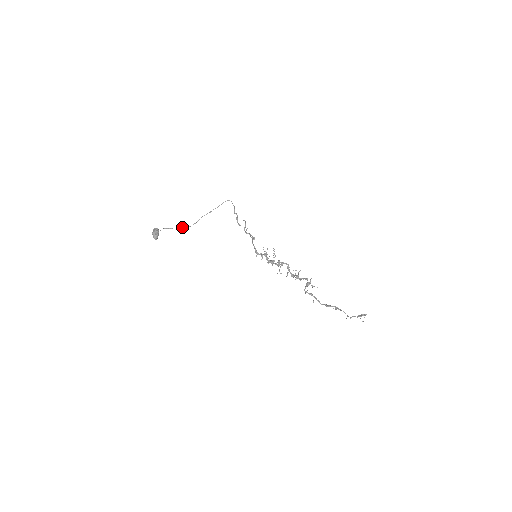
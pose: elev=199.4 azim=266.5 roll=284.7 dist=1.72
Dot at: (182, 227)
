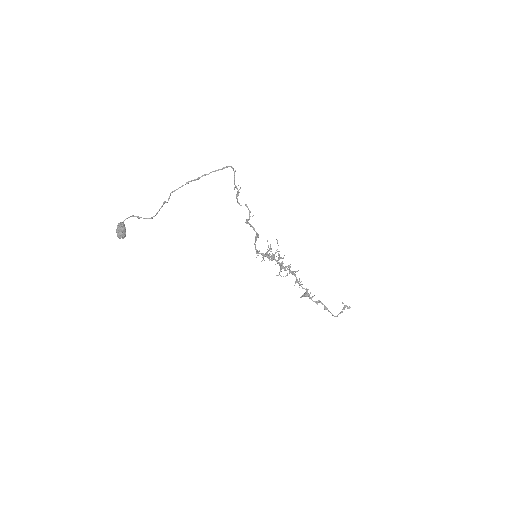
Dot at: (157, 212)
